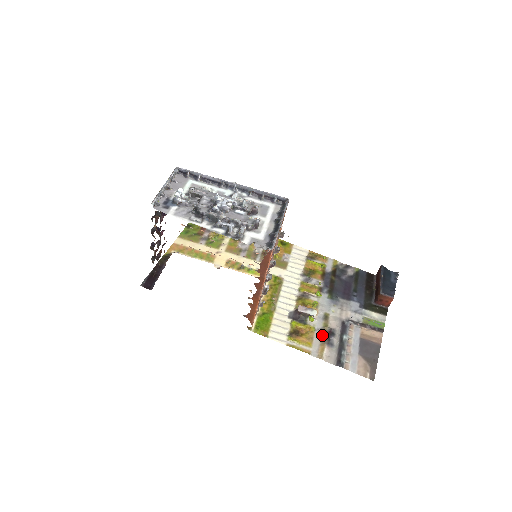
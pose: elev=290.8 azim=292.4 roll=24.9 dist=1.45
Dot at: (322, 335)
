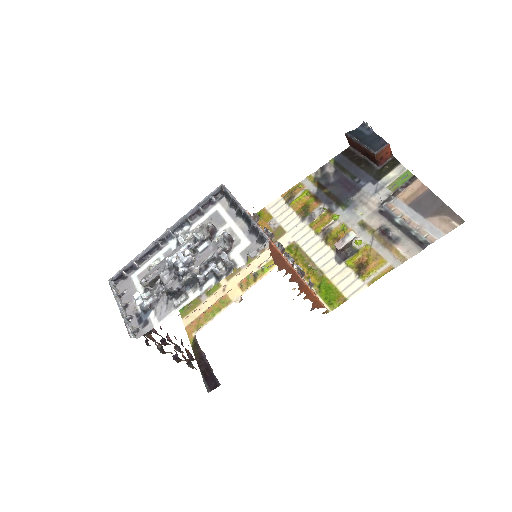
Dot at: (380, 242)
